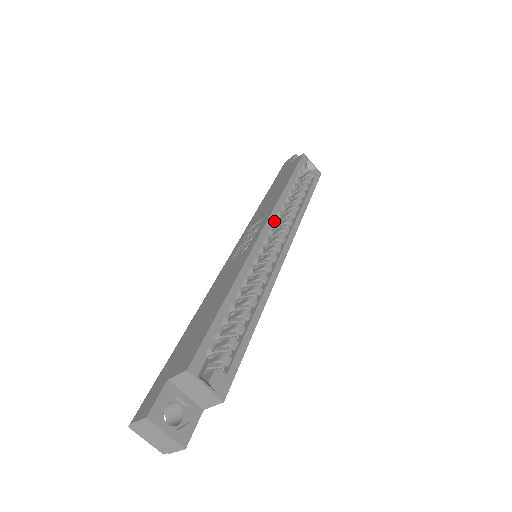
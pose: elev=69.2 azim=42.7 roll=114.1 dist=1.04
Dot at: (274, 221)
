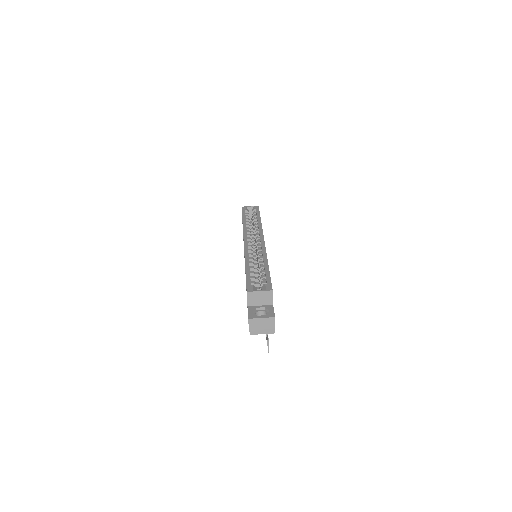
Dot at: (248, 236)
